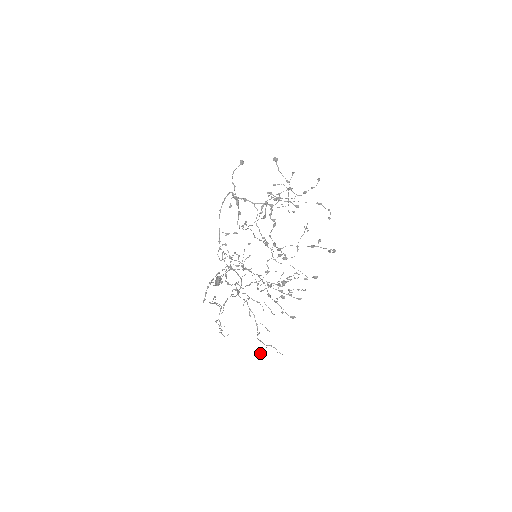
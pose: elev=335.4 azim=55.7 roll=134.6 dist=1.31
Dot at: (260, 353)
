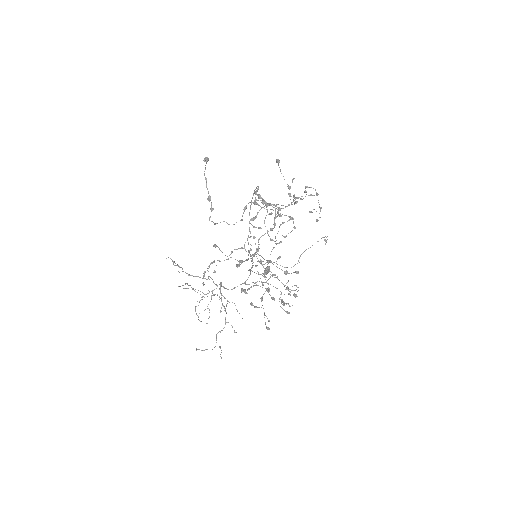
Dot at: occluded
